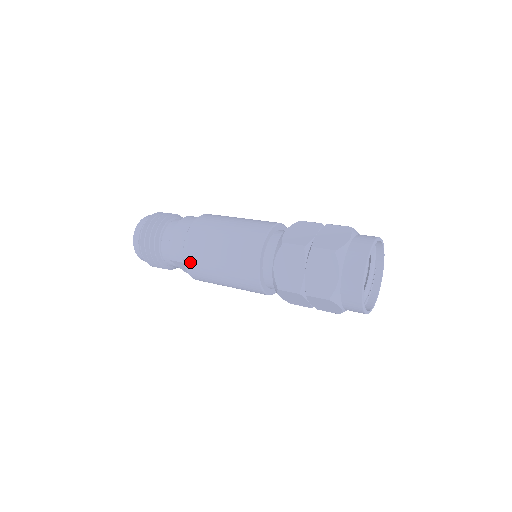
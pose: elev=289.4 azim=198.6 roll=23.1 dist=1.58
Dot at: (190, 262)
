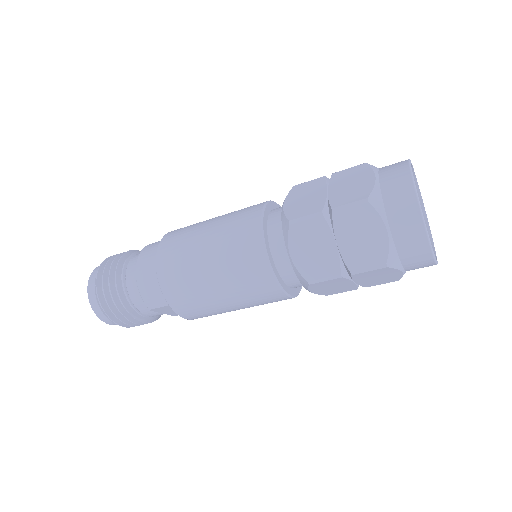
Dot at: (176, 301)
